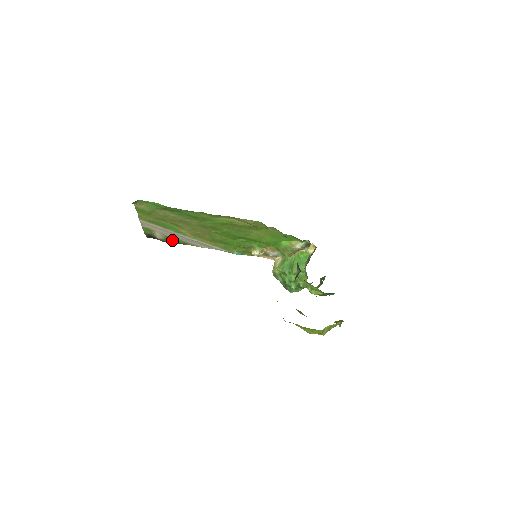
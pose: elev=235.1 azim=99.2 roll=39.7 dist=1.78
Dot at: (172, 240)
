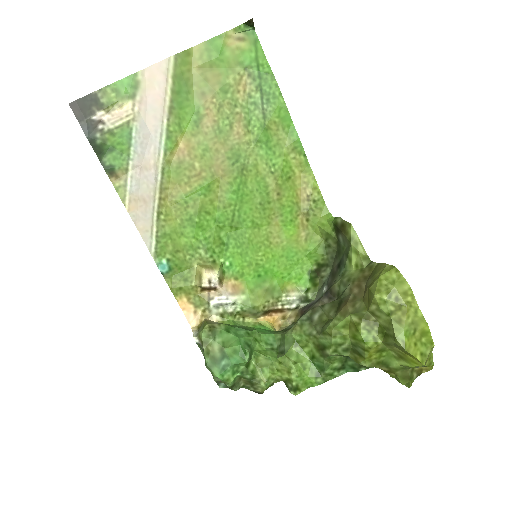
Dot at: (112, 147)
